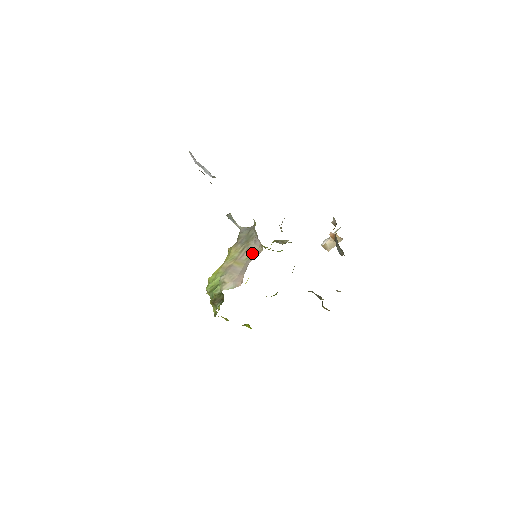
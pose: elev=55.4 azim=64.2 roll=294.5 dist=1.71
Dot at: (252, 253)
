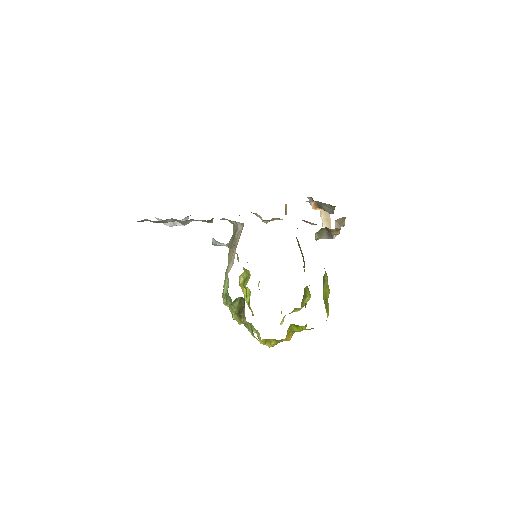
Dot at: (239, 237)
